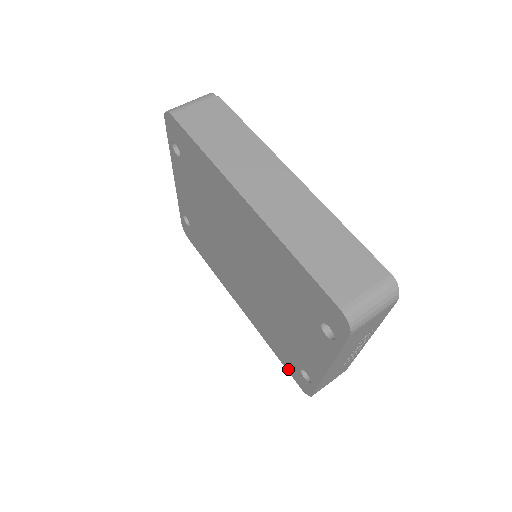
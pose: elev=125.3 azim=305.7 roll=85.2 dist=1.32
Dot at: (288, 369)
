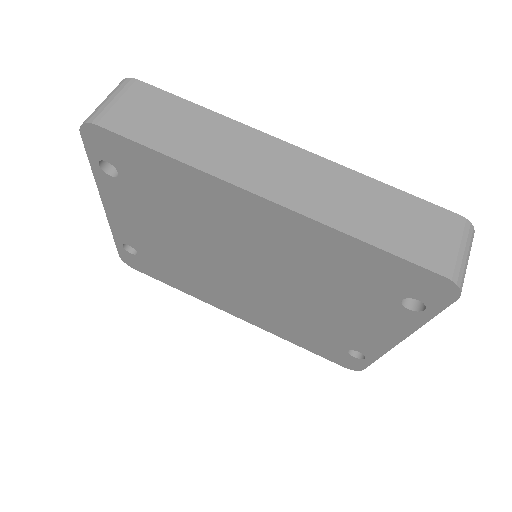
Dot at: (323, 355)
